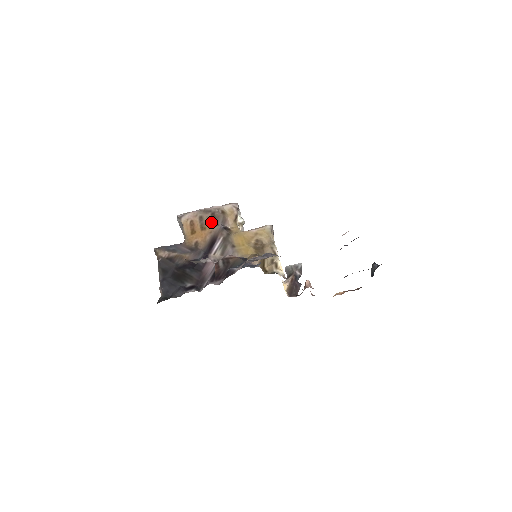
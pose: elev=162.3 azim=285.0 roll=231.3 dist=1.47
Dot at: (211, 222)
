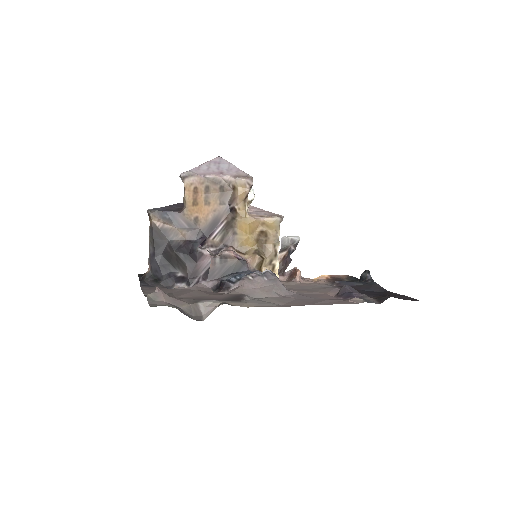
Dot at: (218, 197)
